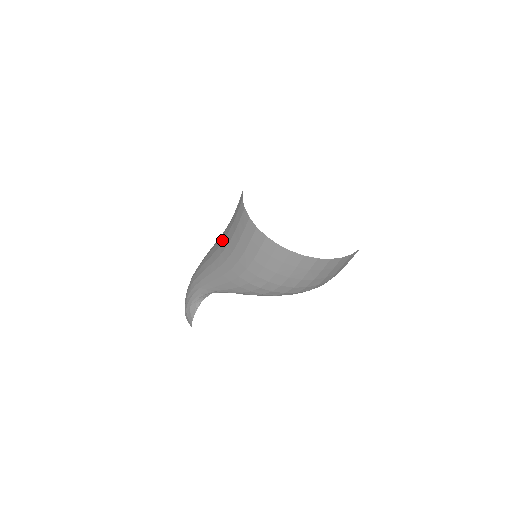
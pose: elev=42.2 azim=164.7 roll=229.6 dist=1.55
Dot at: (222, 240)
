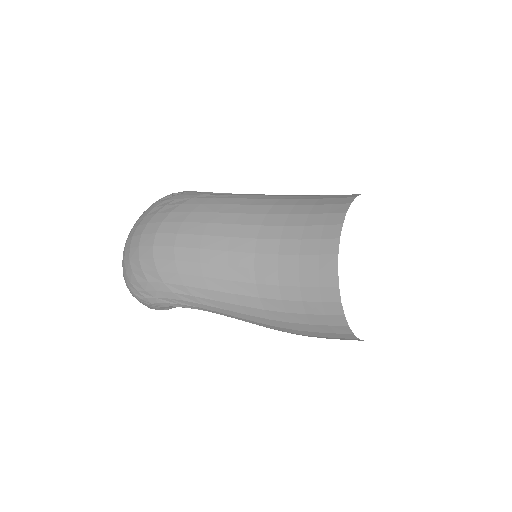
Dot at: (266, 295)
